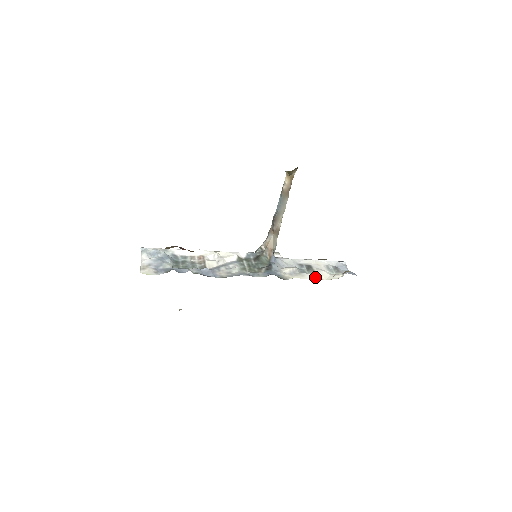
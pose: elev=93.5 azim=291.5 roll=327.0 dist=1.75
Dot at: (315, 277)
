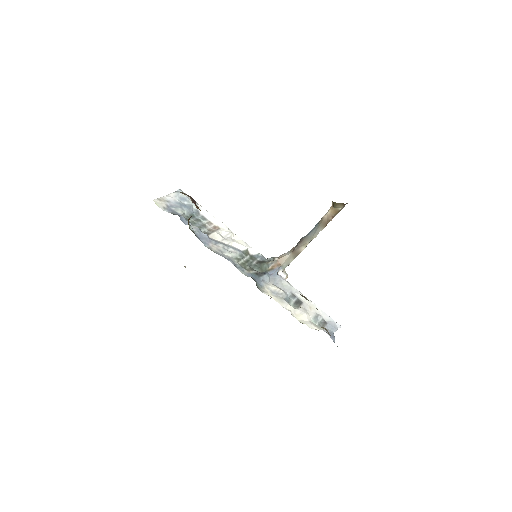
Dot at: (291, 311)
